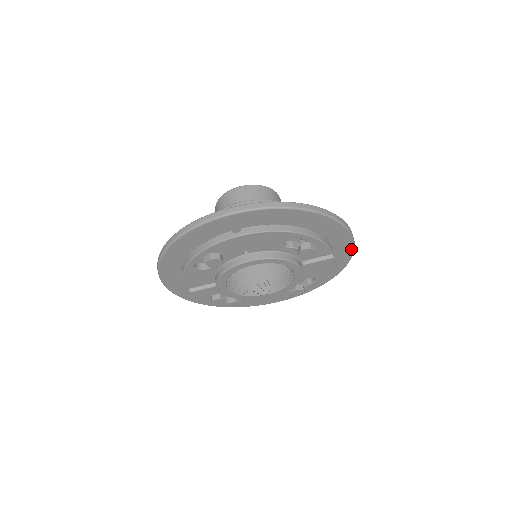
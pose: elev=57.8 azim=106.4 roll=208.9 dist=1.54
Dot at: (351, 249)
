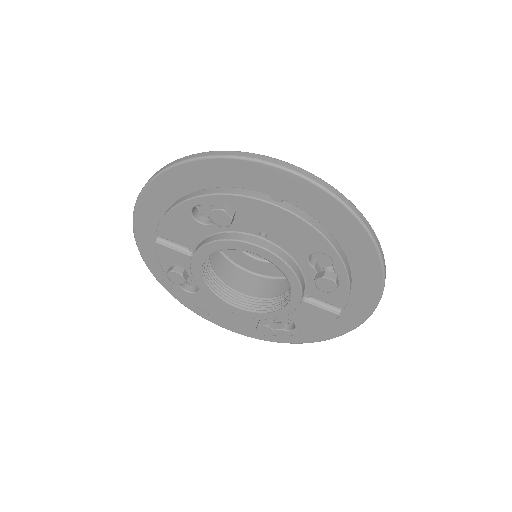
Dot at: (361, 320)
